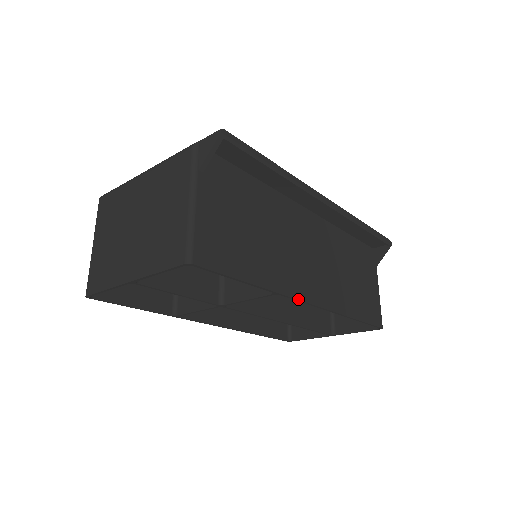
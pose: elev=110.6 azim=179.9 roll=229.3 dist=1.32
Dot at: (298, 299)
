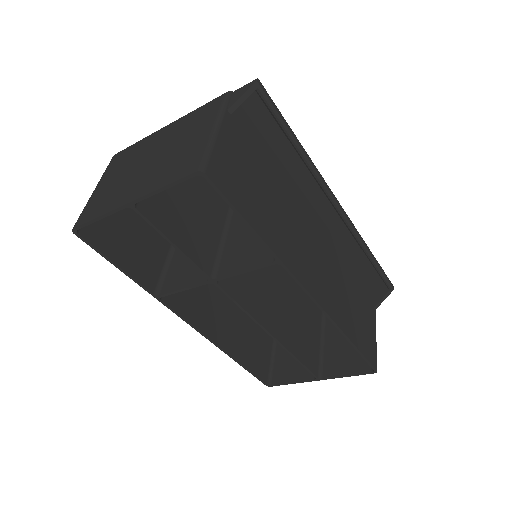
Dot at: (299, 280)
